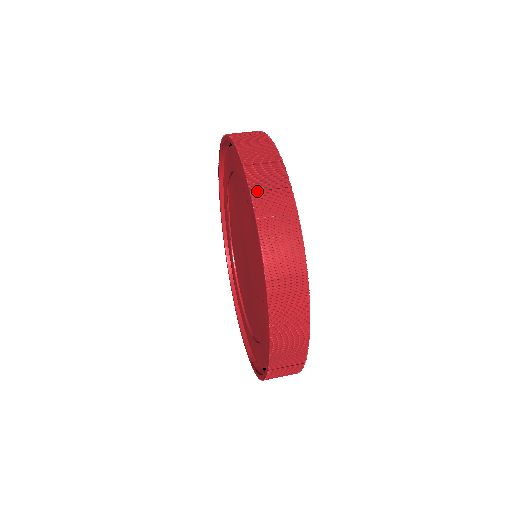
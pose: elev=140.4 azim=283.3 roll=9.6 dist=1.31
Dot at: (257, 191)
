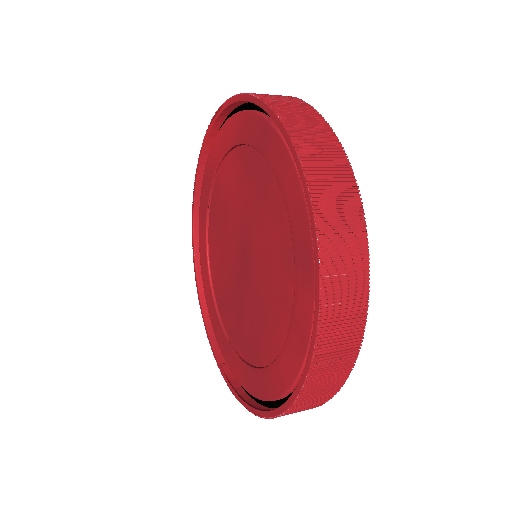
Dot at: (326, 234)
